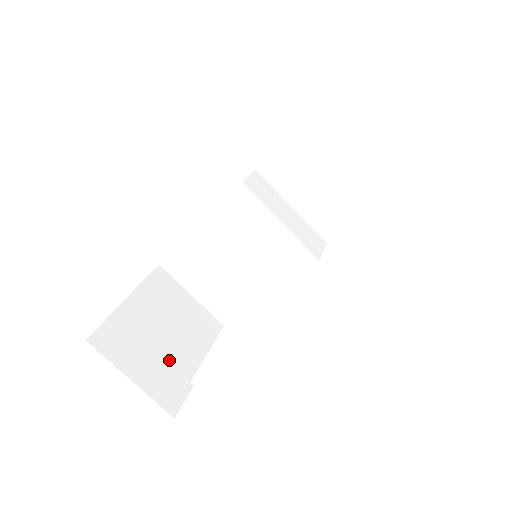
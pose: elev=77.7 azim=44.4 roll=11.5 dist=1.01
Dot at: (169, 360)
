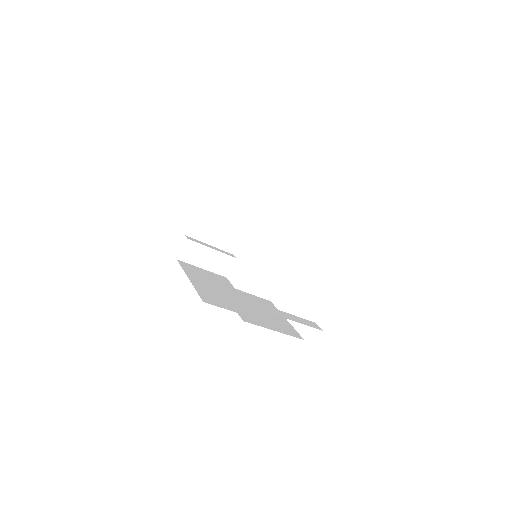
Dot at: (224, 242)
